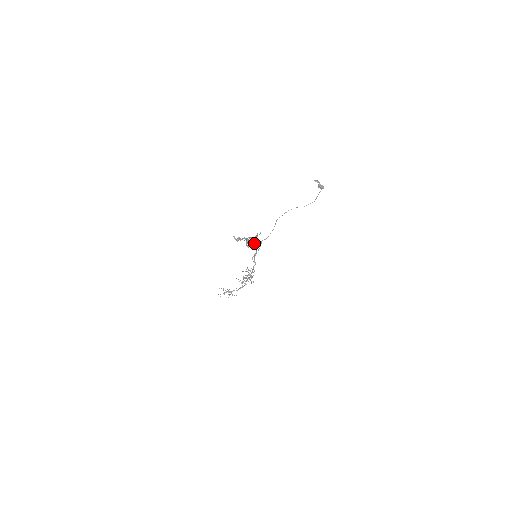
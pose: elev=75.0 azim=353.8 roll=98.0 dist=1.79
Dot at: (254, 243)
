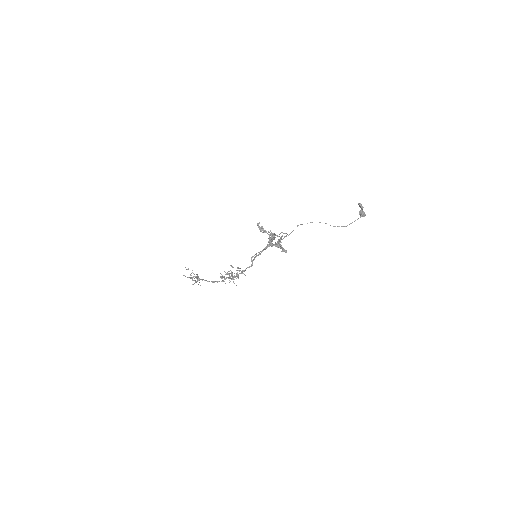
Dot at: (280, 245)
